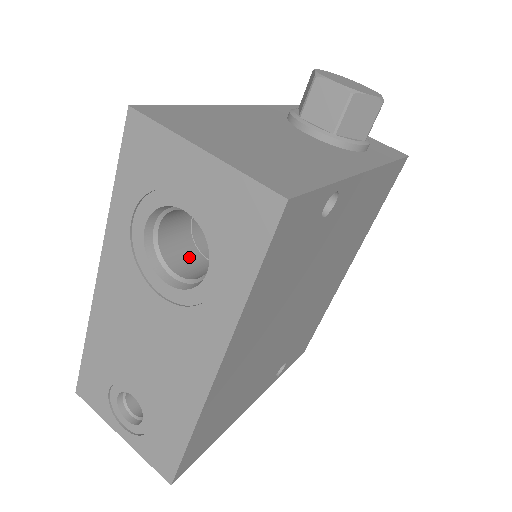
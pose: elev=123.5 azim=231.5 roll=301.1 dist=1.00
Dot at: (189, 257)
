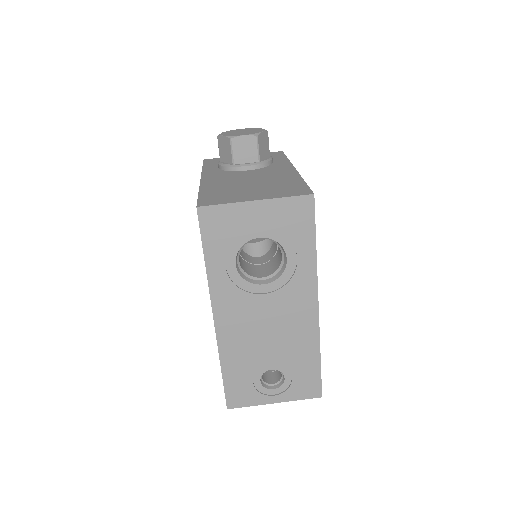
Dot at: (254, 269)
